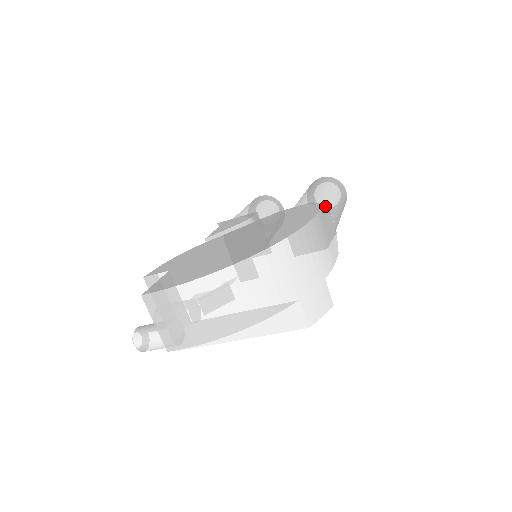
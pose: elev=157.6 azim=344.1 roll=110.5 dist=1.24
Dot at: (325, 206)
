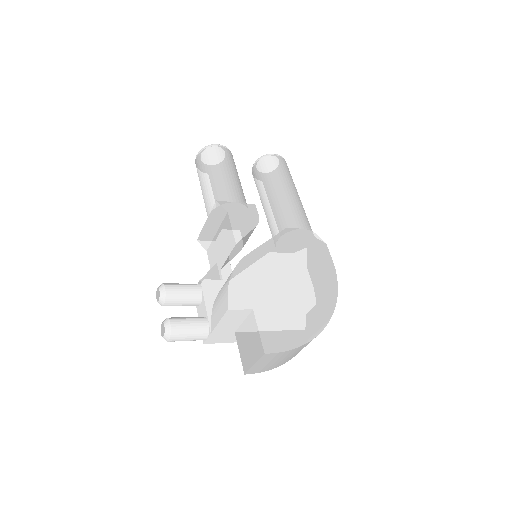
Dot at: occluded
